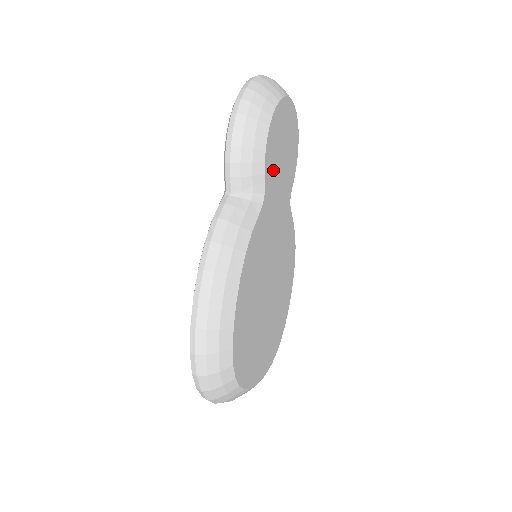
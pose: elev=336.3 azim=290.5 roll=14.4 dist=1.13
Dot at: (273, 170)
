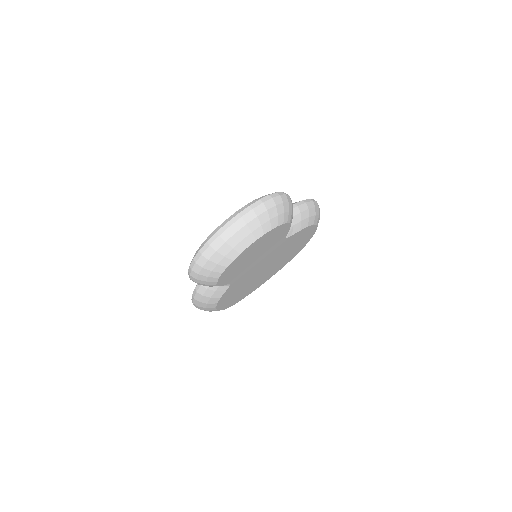
Dot at: (239, 272)
